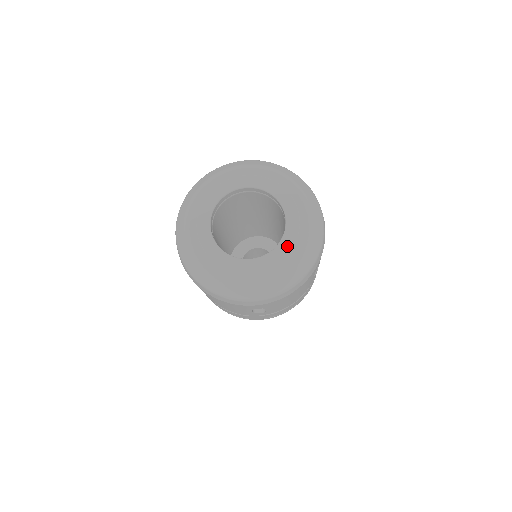
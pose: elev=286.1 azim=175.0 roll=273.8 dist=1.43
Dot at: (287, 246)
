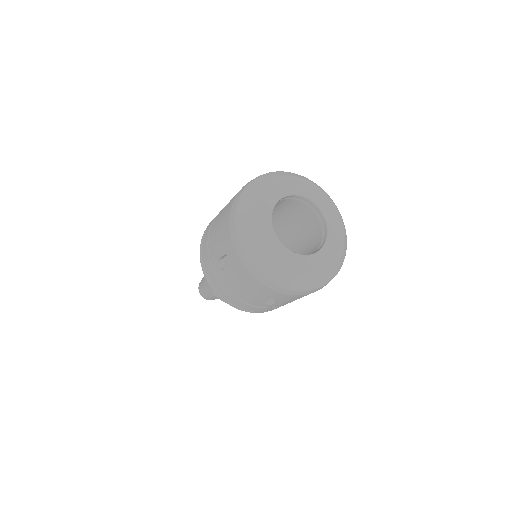
Dot at: (296, 260)
